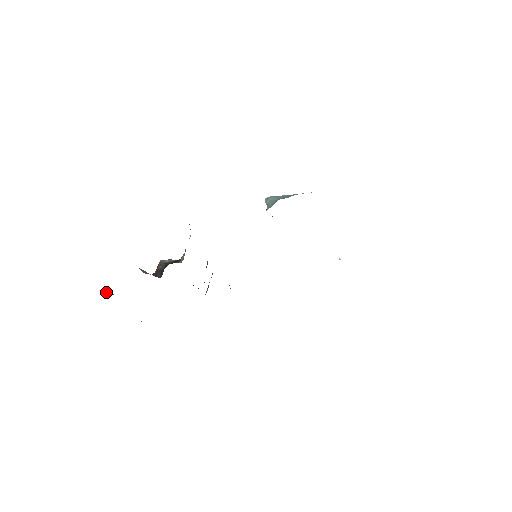
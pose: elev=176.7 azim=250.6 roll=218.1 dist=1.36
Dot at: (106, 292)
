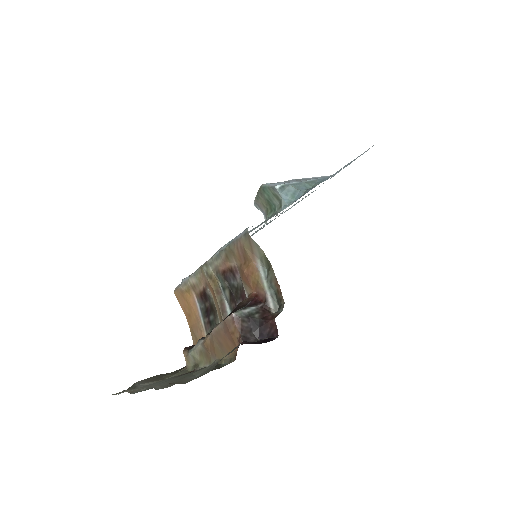
Dot at: occluded
